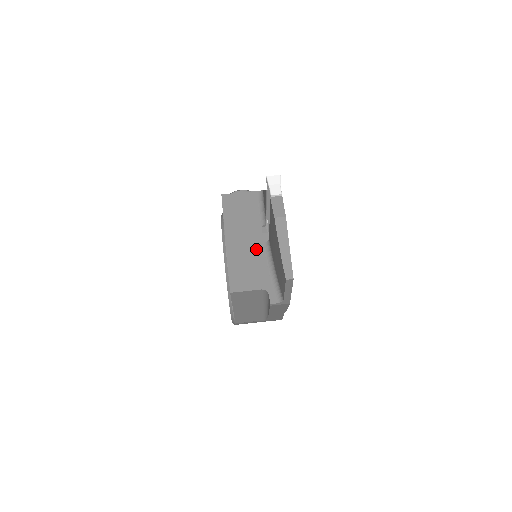
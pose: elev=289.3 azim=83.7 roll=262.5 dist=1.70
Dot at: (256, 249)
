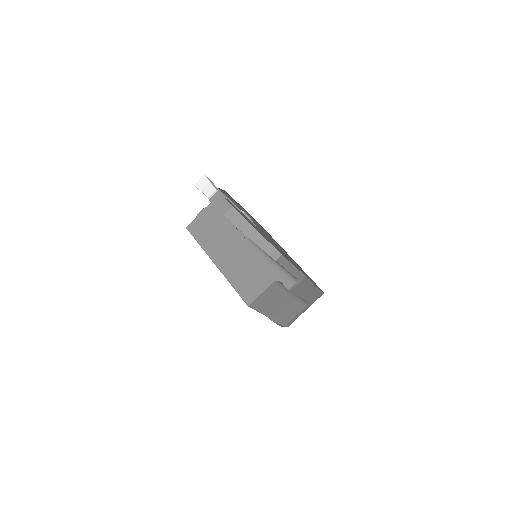
Dot at: (244, 251)
